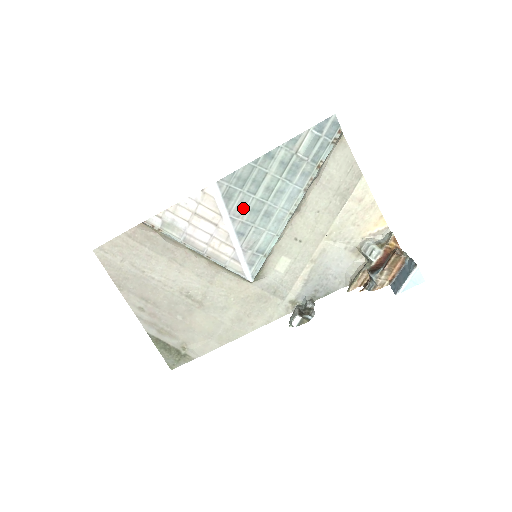
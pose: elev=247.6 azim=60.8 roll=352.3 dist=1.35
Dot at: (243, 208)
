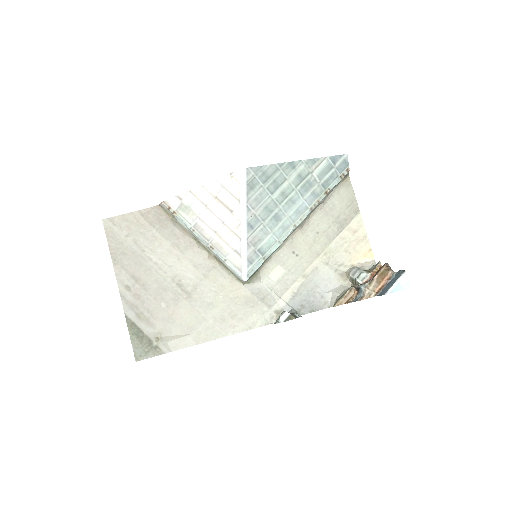
Dot at: (259, 202)
